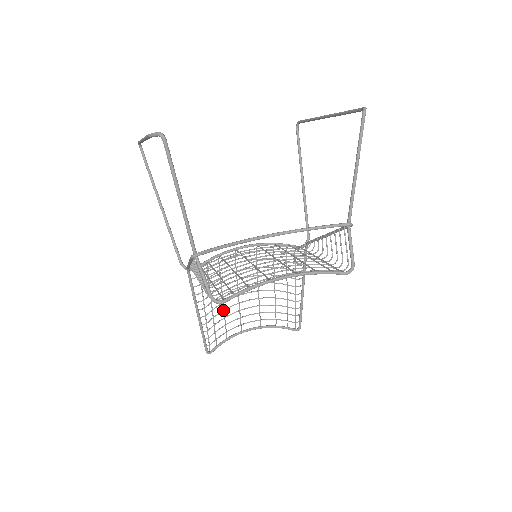
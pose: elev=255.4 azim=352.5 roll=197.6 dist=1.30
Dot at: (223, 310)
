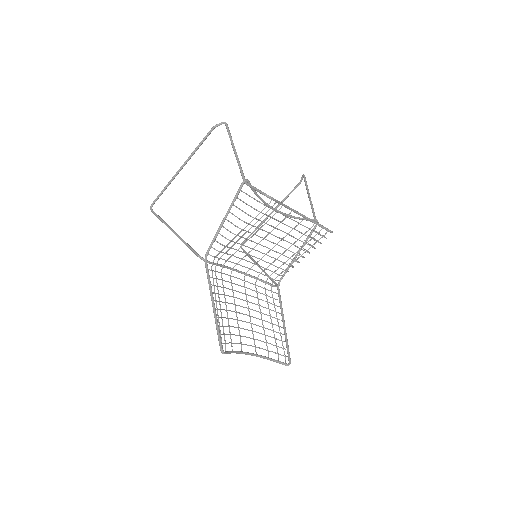
Dot at: occluded
